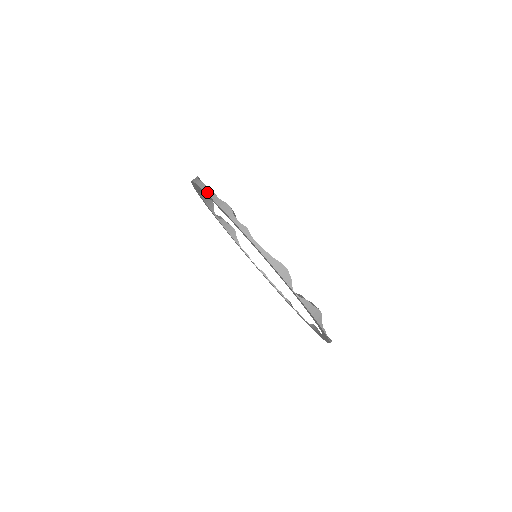
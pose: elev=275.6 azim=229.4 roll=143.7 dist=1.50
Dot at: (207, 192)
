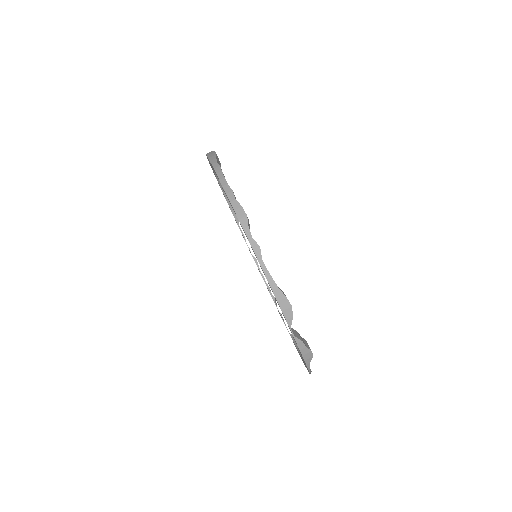
Dot at: (223, 185)
